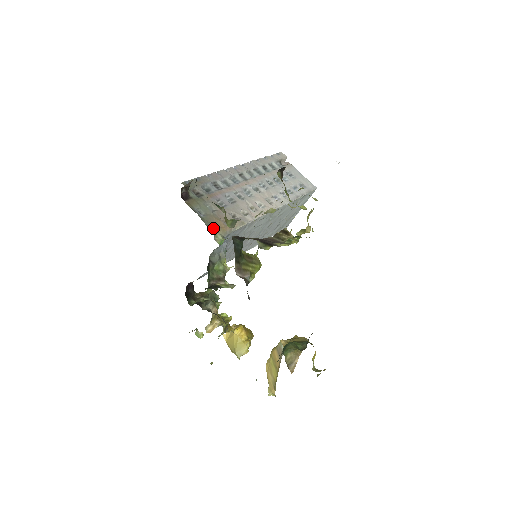
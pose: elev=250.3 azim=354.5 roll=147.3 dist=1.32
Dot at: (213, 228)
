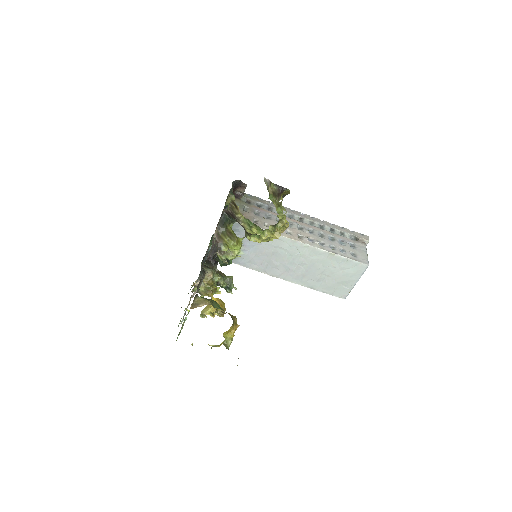
Dot at: occluded
